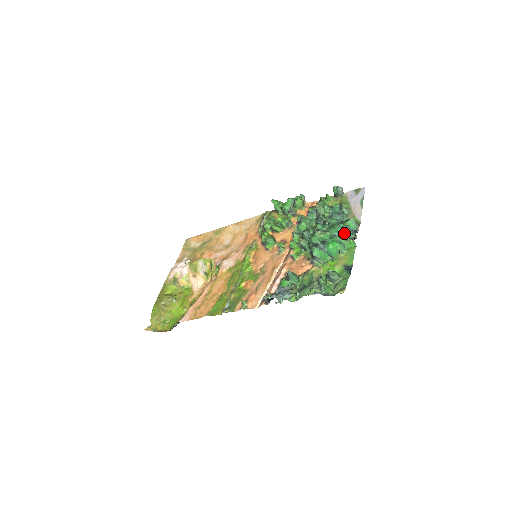
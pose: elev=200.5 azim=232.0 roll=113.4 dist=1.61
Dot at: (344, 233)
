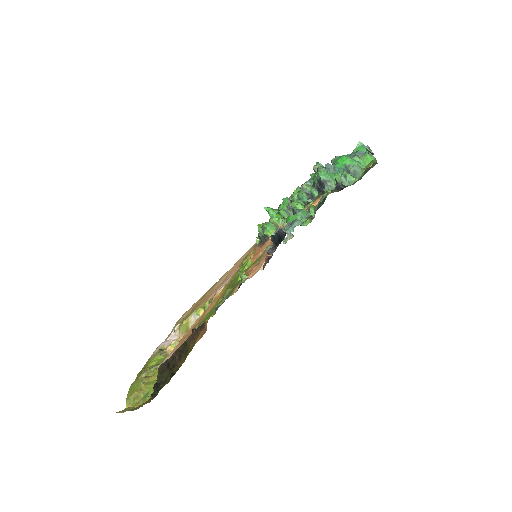
Dot at: occluded
